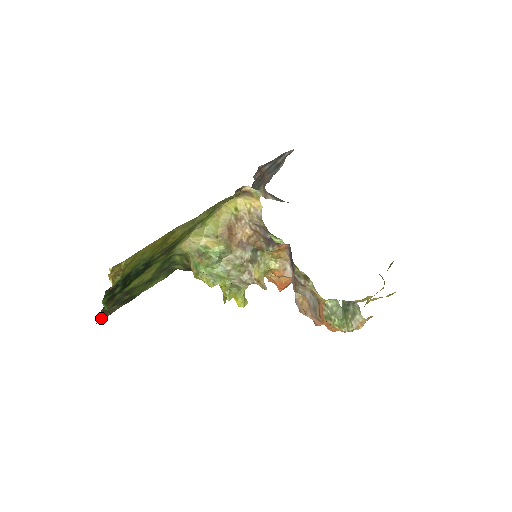
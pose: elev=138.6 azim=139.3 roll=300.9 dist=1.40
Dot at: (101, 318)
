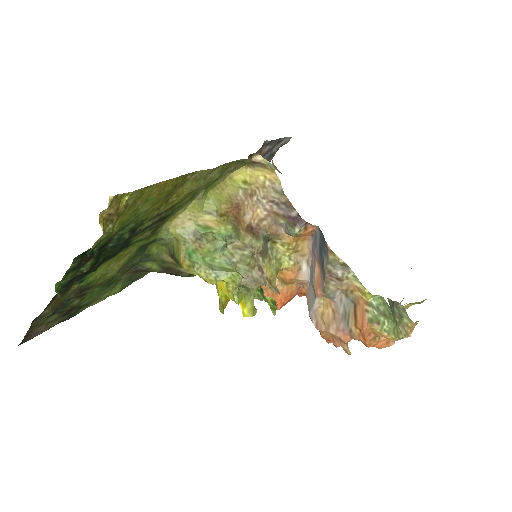
Dot at: (27, 337)
